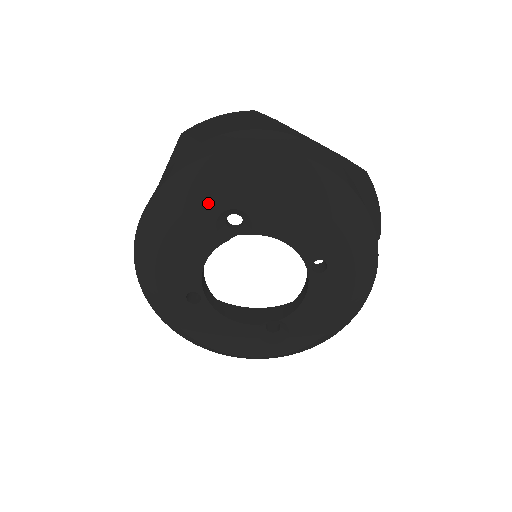
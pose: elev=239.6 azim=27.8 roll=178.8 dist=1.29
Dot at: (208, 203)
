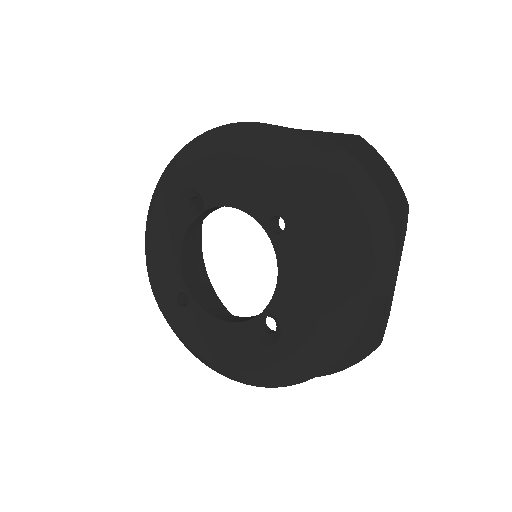
Dot at: (165, 191)
